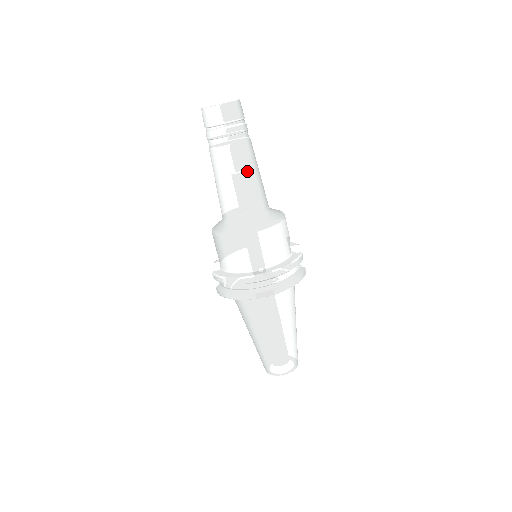
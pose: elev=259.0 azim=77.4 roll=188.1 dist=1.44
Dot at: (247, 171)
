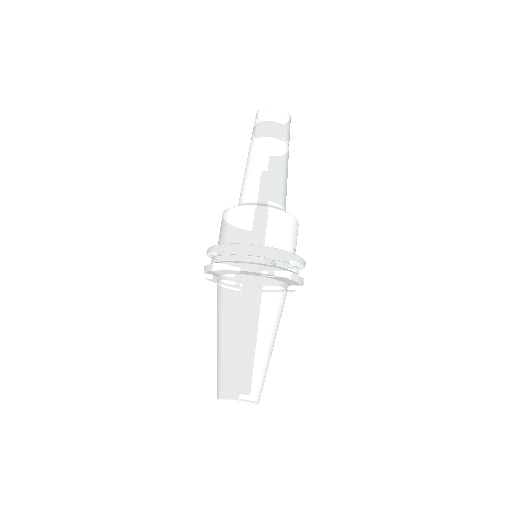
Dot at: (279, 165)
